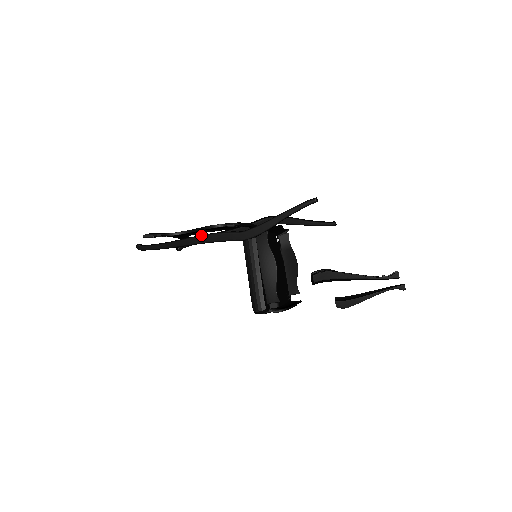
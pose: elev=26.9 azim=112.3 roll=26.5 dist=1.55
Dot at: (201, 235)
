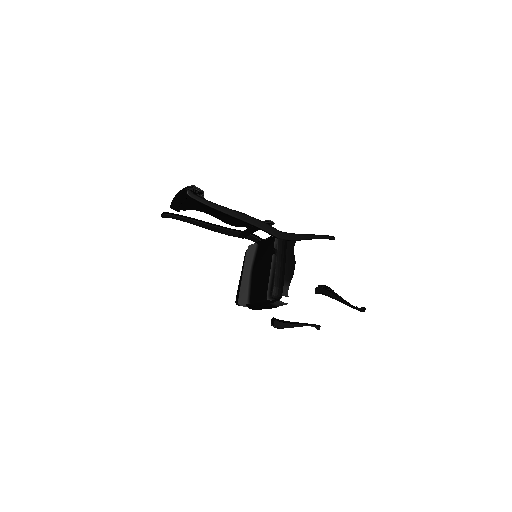
Dot at: (250, 216)
